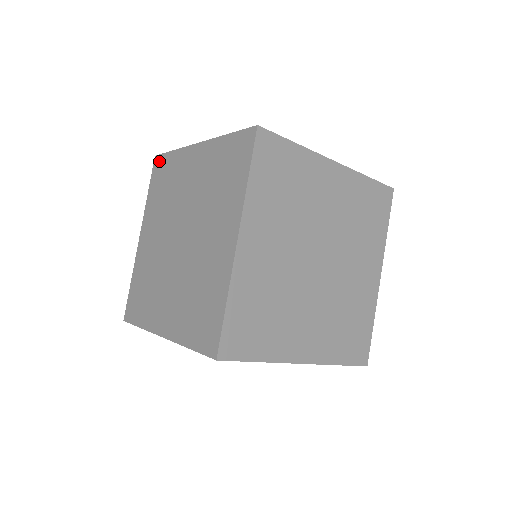
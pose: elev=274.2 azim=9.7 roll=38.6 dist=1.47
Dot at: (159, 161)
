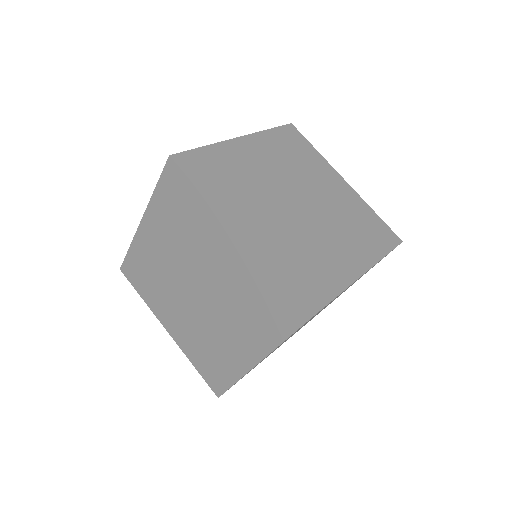
Dot at: (126, 268)
